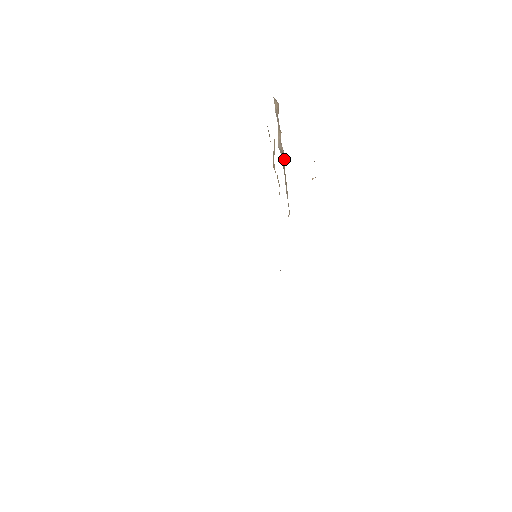
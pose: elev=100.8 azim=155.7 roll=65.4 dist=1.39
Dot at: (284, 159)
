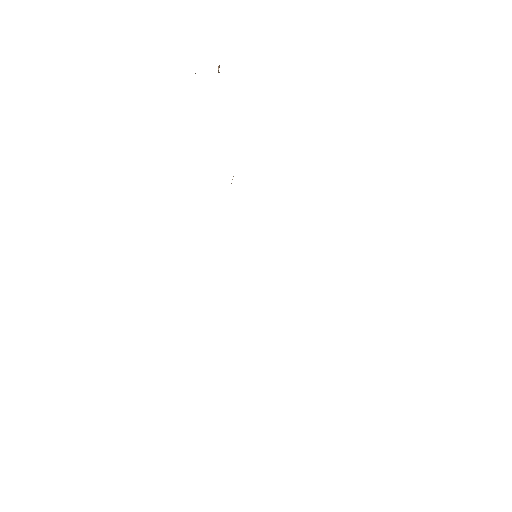
Dot at: occluded
